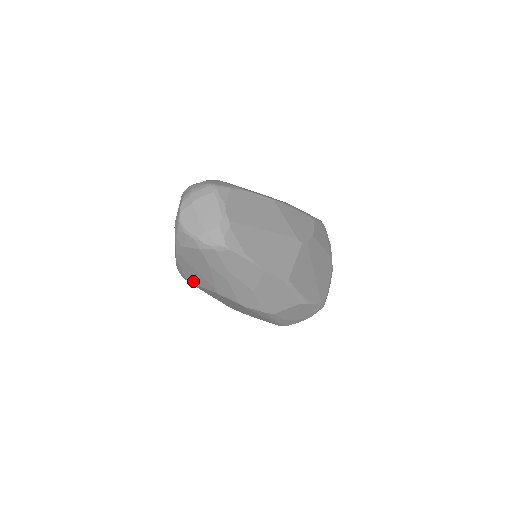
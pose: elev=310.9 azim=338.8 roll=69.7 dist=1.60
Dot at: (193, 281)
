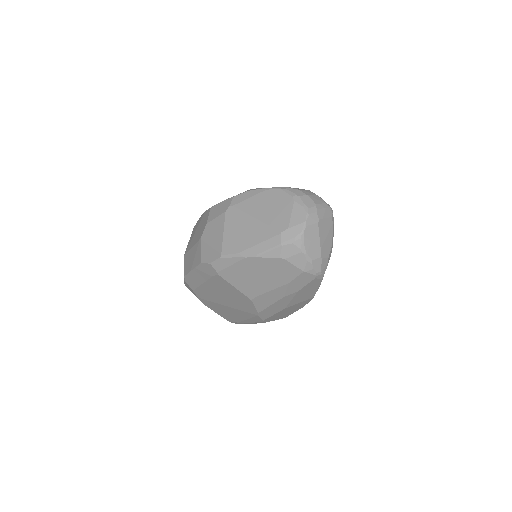
Dot at: (230, 278)
